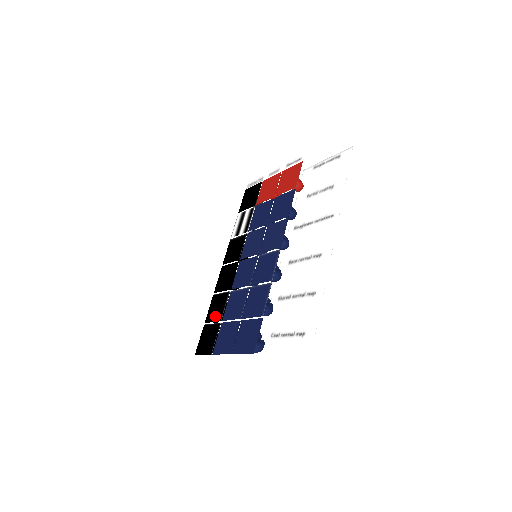
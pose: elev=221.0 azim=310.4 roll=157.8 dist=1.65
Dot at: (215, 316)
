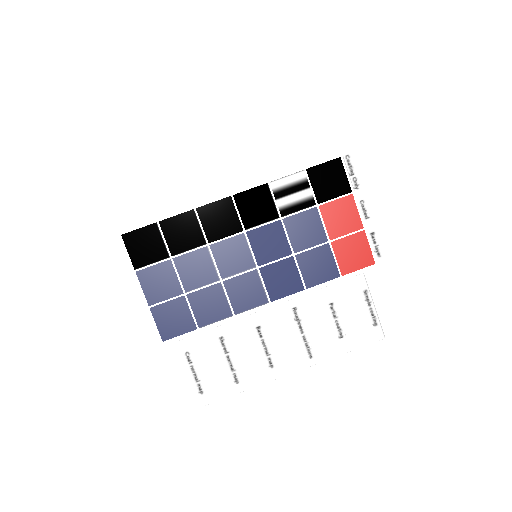
Dot at: (173, 239)
